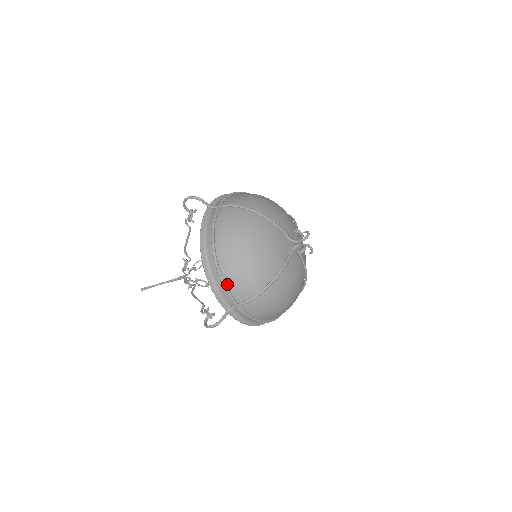
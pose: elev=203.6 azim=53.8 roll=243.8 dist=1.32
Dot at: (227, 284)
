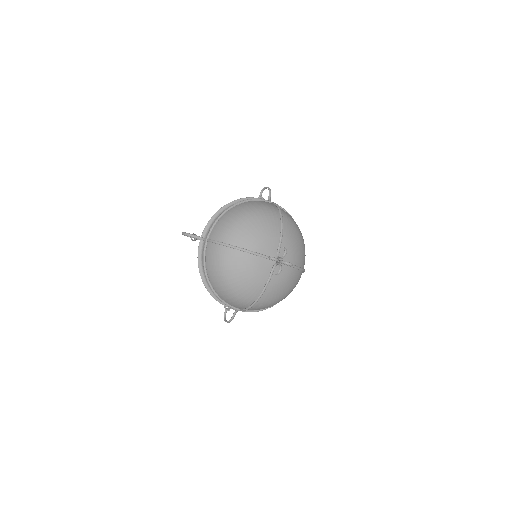
Dot at: (226, 301)
